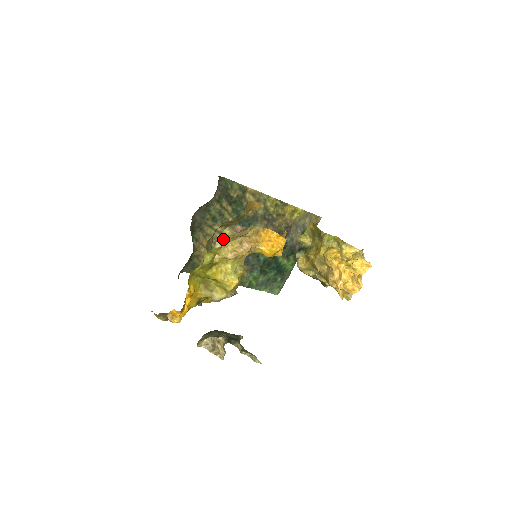
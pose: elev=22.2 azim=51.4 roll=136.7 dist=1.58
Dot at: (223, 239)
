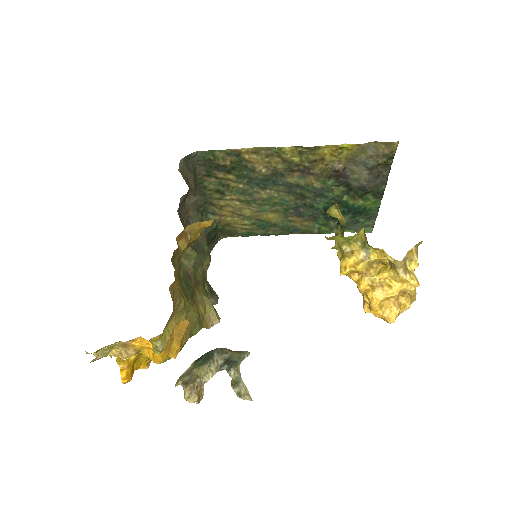
Dot at: (94, 352)
